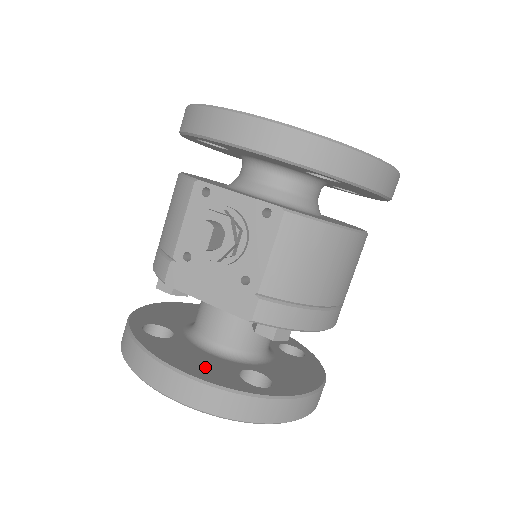
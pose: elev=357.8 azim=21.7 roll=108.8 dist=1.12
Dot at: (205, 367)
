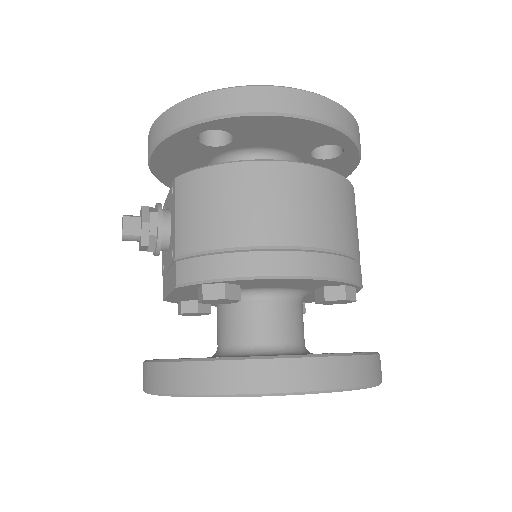
Dot at: occluded
